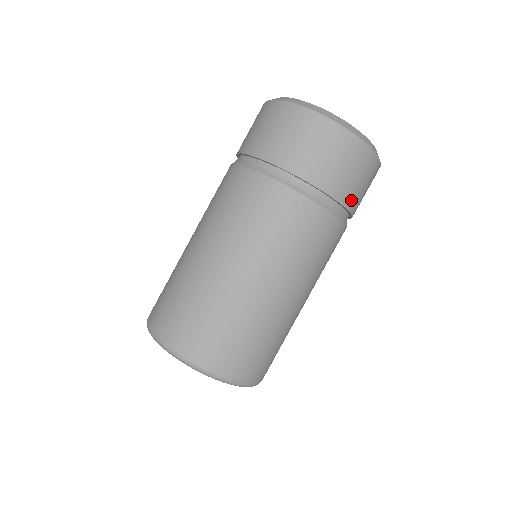
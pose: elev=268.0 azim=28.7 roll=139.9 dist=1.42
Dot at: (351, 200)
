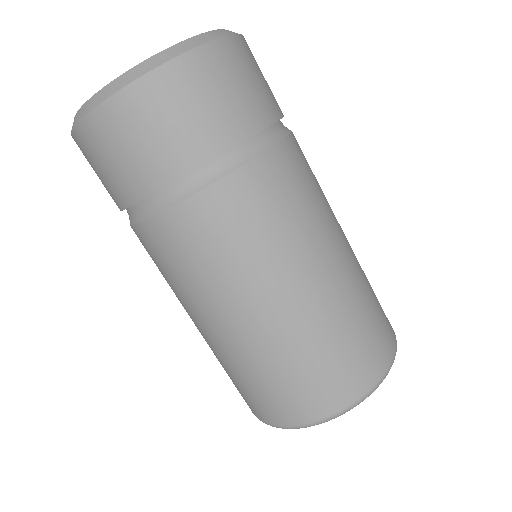
Dot at: (241, 125)
